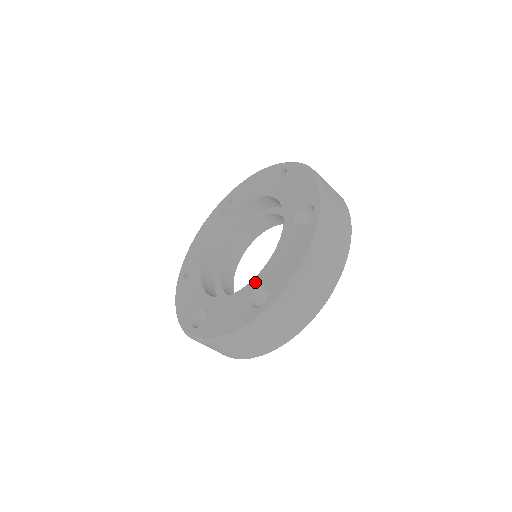
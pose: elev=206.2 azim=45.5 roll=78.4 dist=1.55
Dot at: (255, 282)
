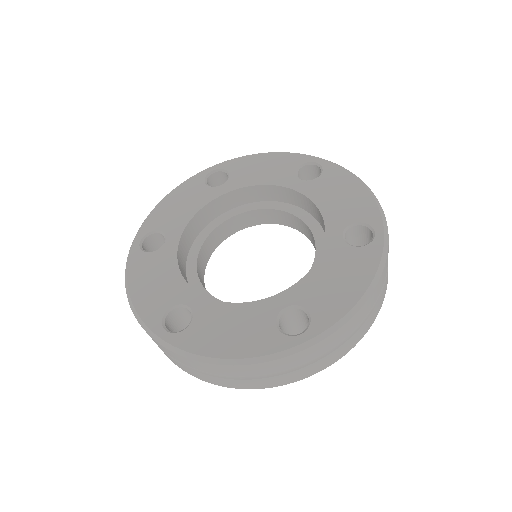
Dot at: (283, 298)
